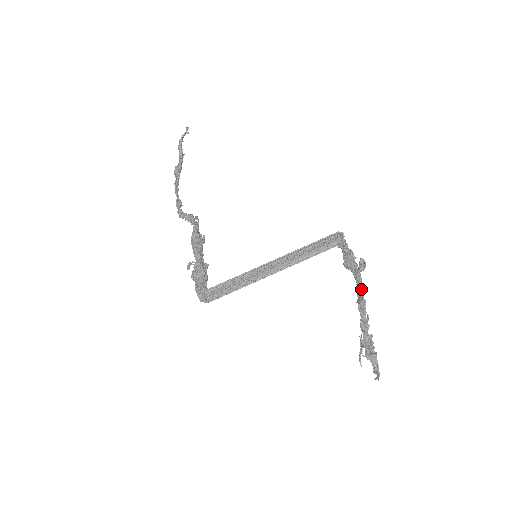
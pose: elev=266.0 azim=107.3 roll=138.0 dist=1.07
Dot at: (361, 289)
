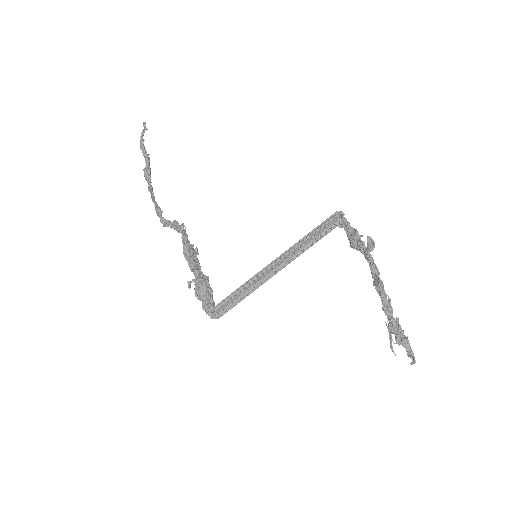
Dot at: (375, 270)
